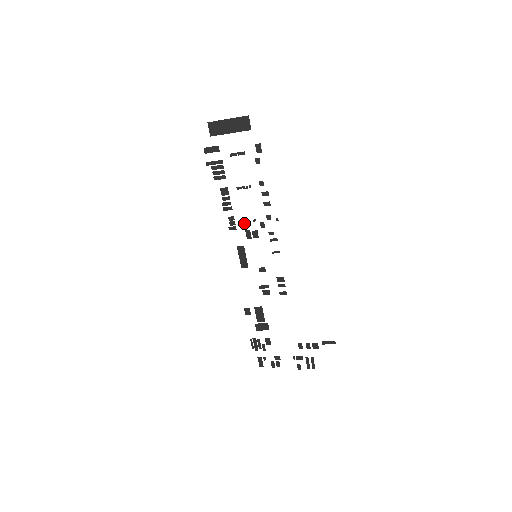
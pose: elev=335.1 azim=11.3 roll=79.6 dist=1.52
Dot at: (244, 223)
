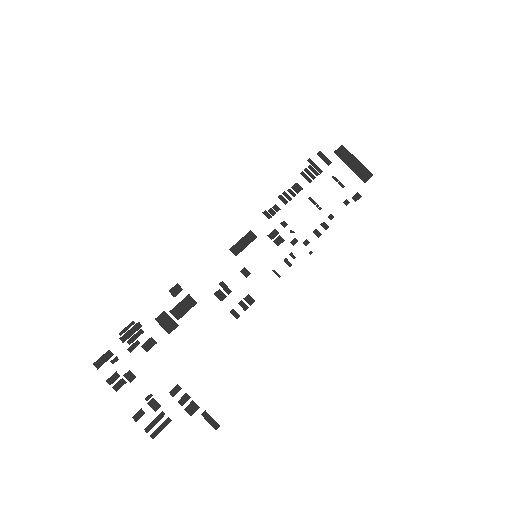
Dot at: (282, 223)
